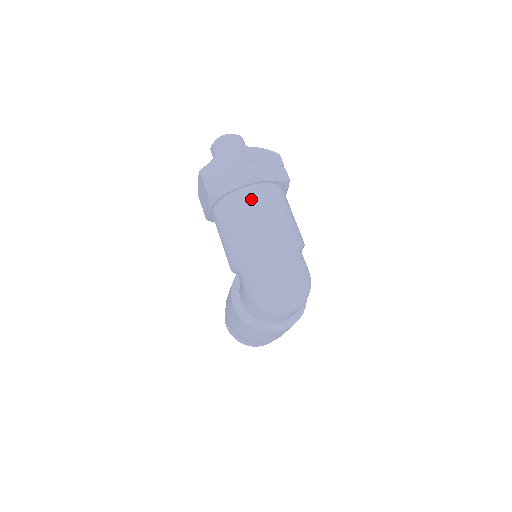
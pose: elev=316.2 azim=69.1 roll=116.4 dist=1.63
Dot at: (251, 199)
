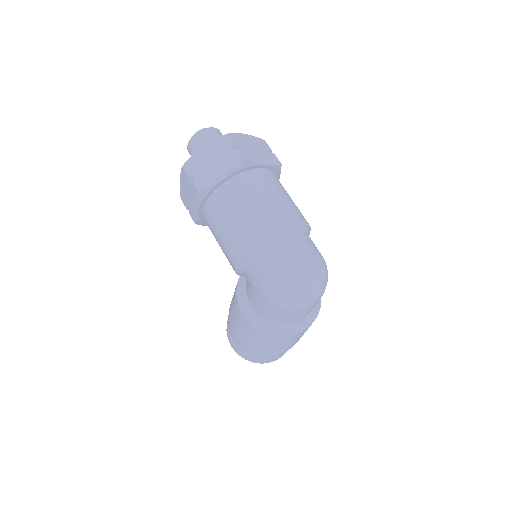
Dot at: (246, 186)
